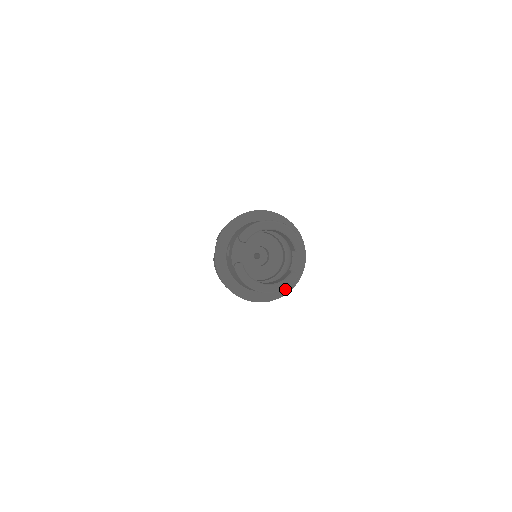
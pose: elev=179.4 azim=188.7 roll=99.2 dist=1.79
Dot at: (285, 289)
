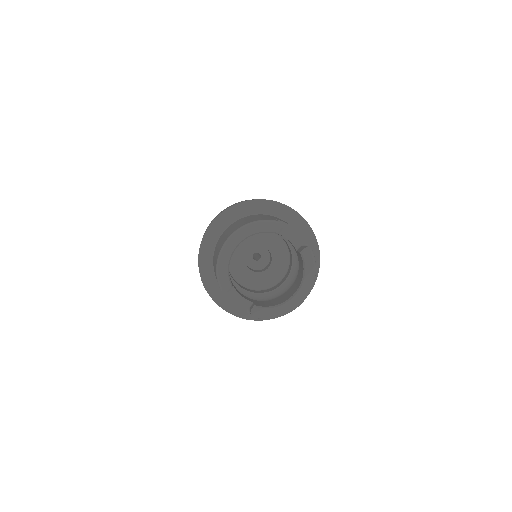
Dot at: occluded
